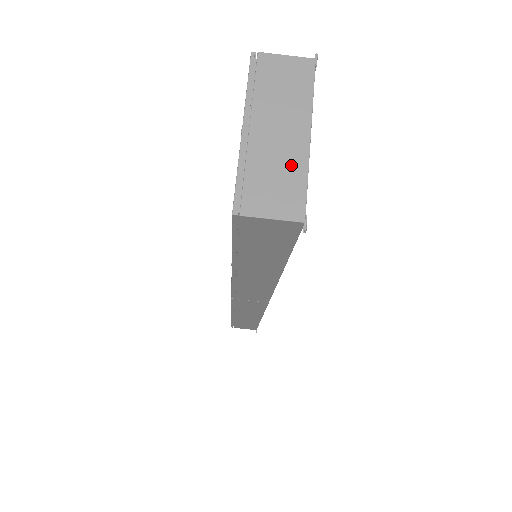
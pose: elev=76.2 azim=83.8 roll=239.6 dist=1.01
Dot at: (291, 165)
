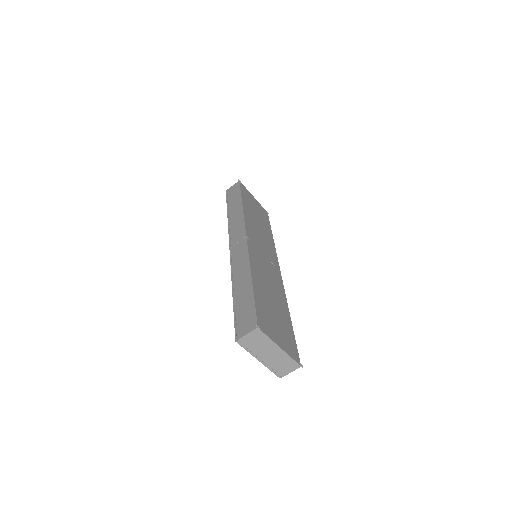
Dot at: (283, 358)
